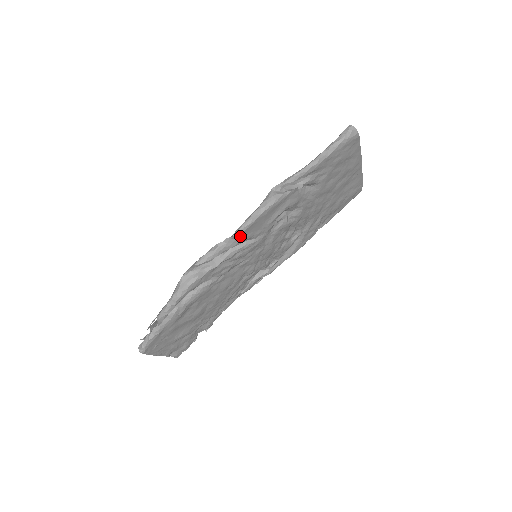
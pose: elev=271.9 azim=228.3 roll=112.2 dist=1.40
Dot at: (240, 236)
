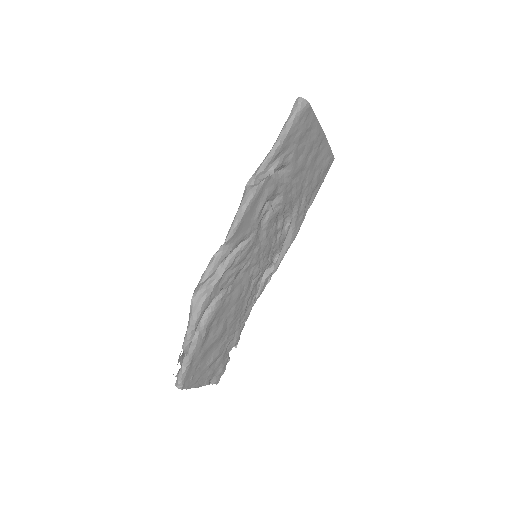
Dot at: (232, 240)
